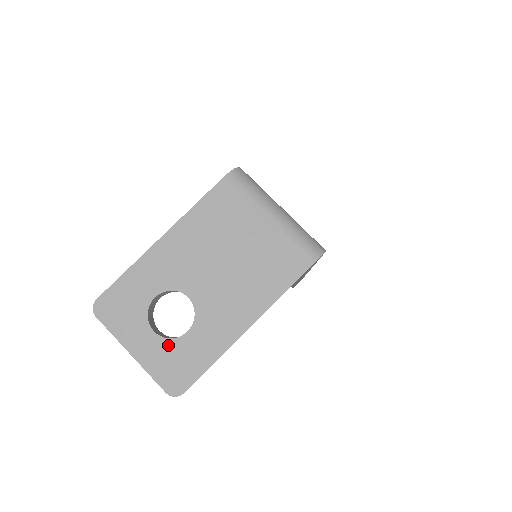
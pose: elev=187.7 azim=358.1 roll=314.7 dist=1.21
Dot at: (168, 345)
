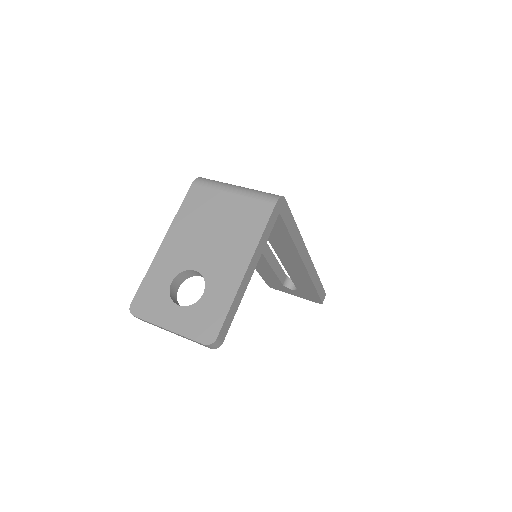
Dot at: (192, 310)
